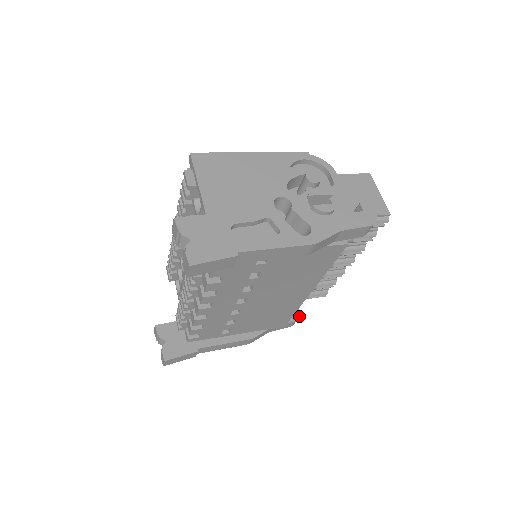
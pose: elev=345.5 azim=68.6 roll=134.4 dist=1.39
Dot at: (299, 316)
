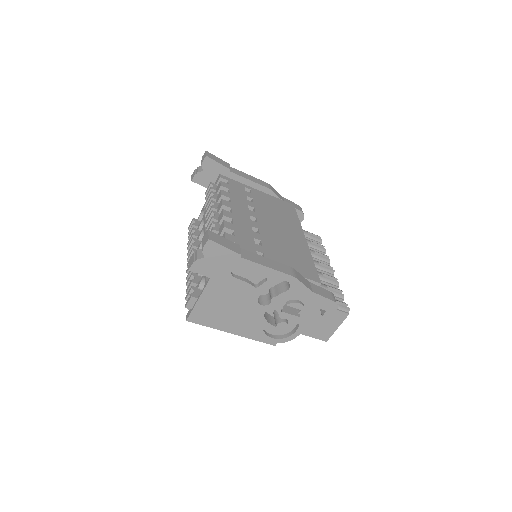
Dot at: occluded
